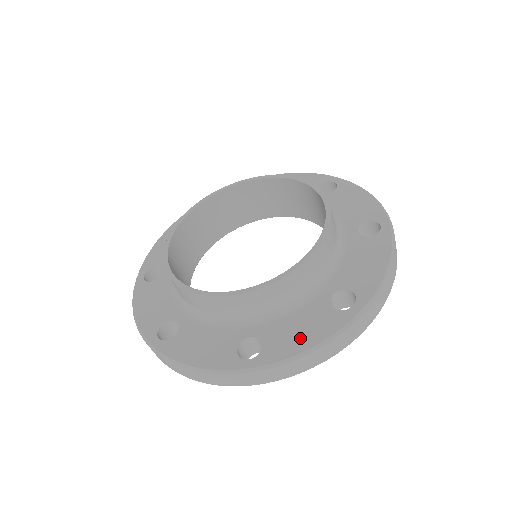
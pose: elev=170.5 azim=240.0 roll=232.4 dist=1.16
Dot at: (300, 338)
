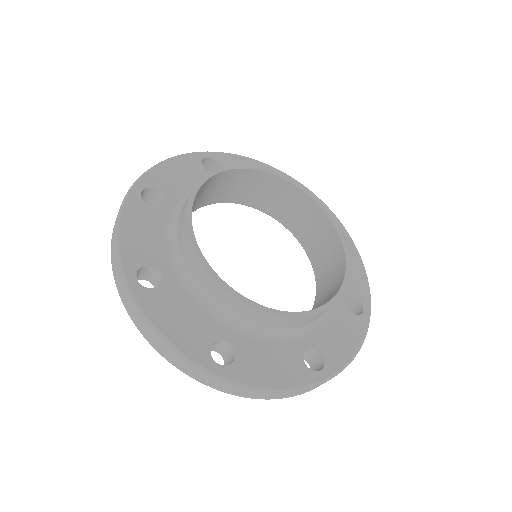
Dot at: (346, 344)
